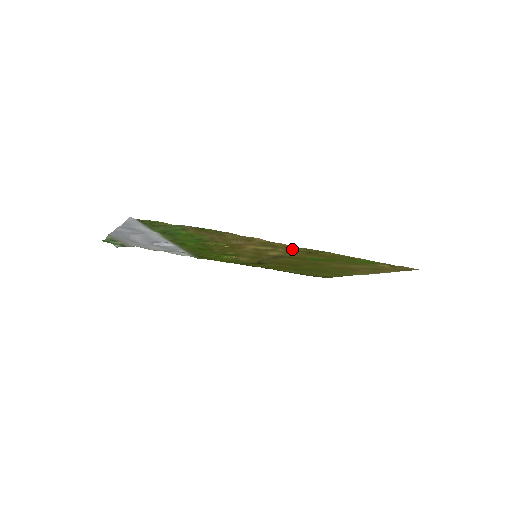
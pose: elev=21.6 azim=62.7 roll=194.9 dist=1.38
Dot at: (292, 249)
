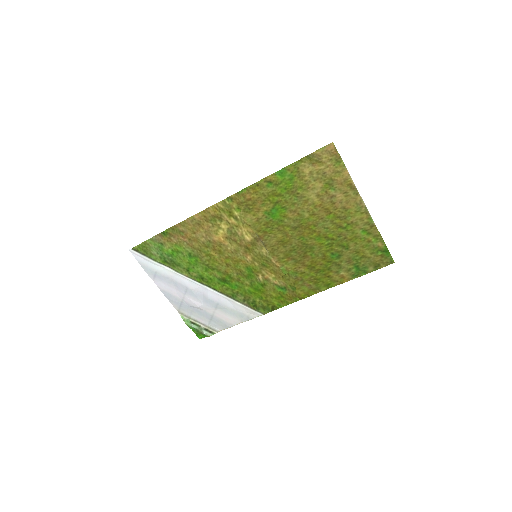
Dot at: (228, 210)
